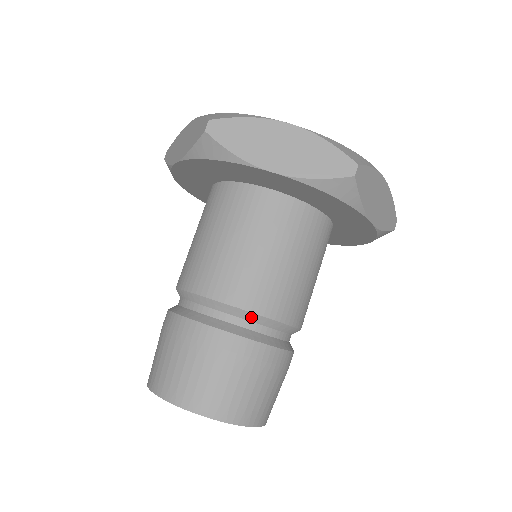
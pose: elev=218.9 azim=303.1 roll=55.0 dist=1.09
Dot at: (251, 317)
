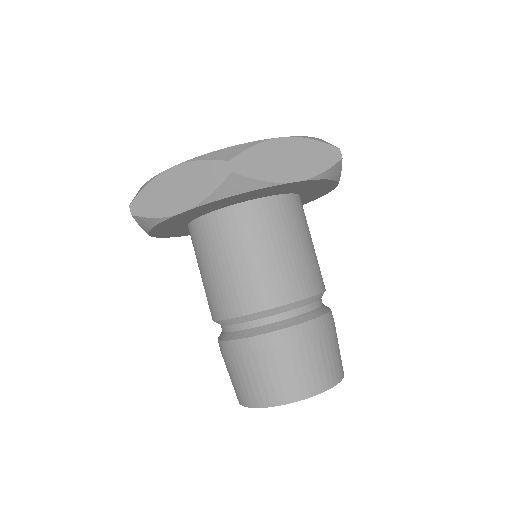
Dot at: (312, 300)
